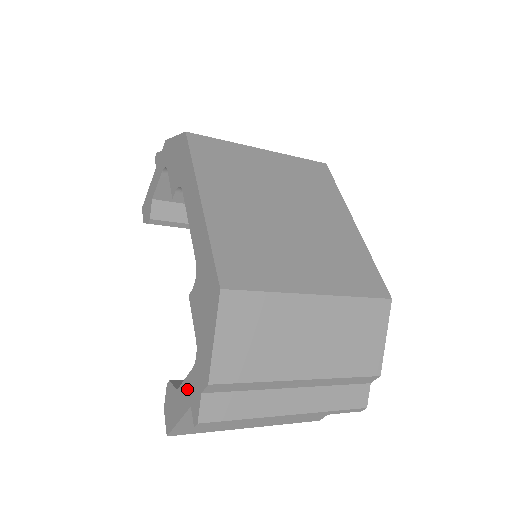
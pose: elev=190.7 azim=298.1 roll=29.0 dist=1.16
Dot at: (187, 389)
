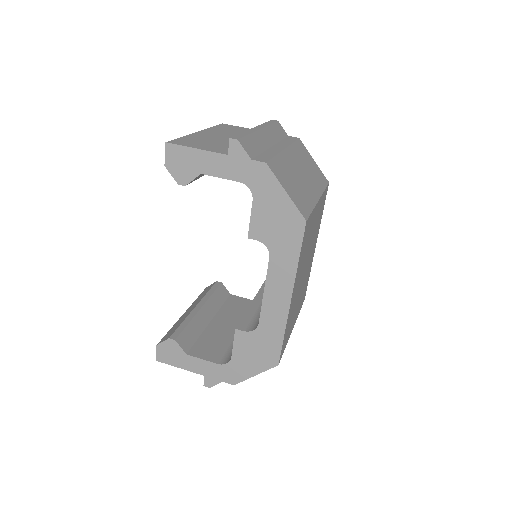
Dot at: (204, 366)
